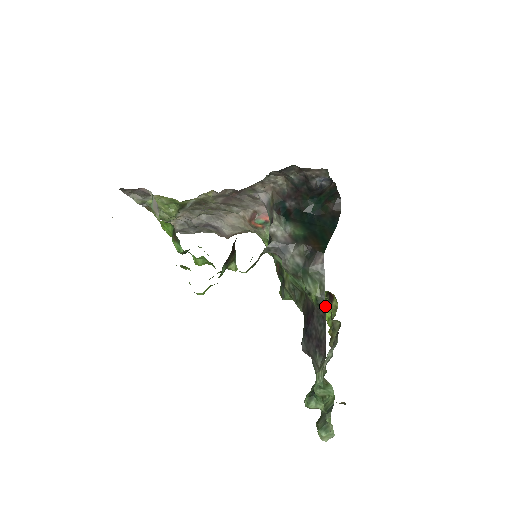
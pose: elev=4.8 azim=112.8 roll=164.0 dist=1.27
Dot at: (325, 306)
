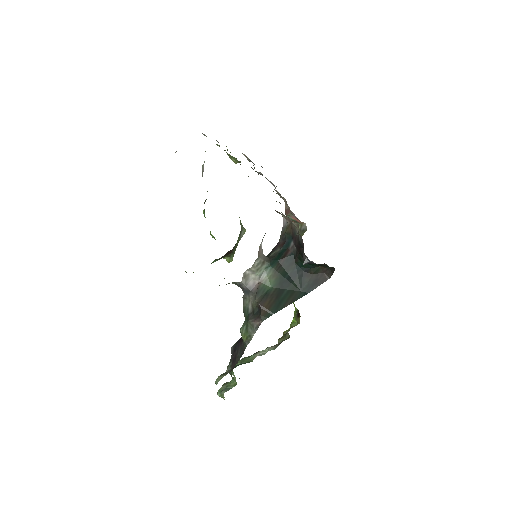
Dot at: (294, 314)
